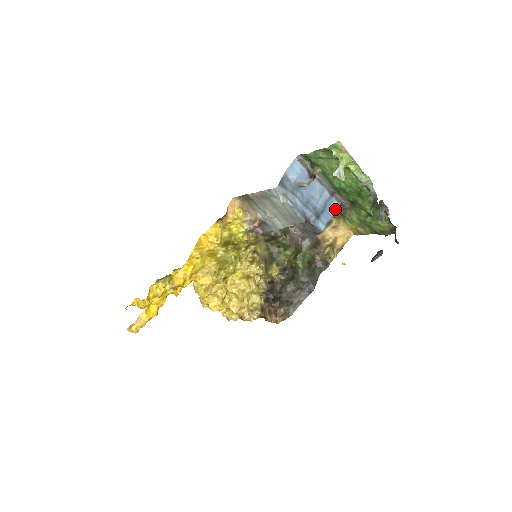
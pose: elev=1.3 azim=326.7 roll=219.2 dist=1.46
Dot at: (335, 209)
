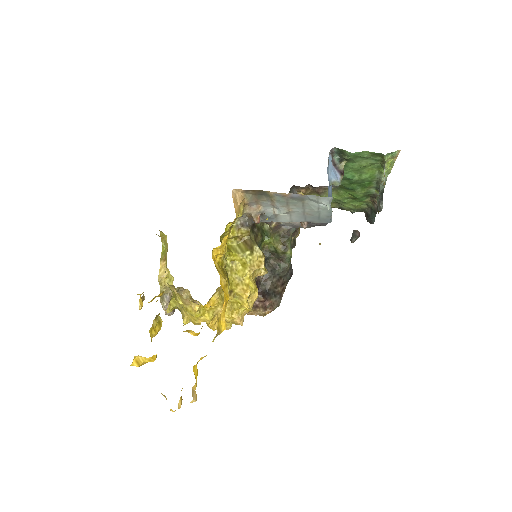
Dot at: occluded
